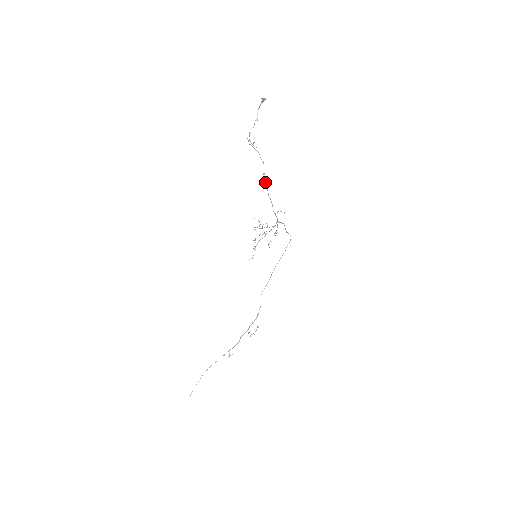
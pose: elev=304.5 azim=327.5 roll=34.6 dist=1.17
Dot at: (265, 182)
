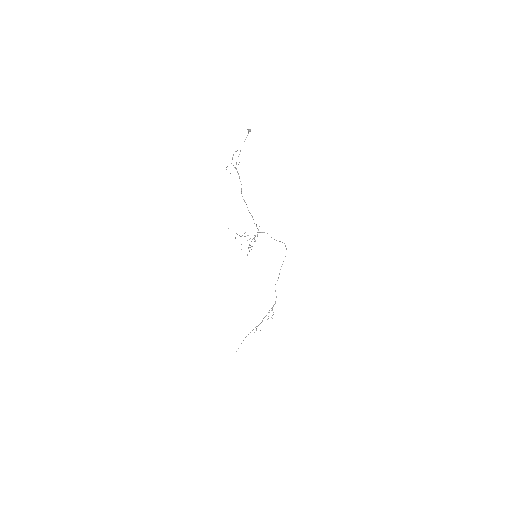
Dot at: occluded
